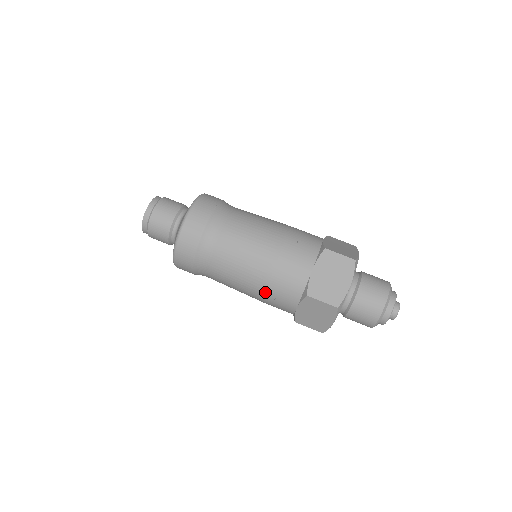
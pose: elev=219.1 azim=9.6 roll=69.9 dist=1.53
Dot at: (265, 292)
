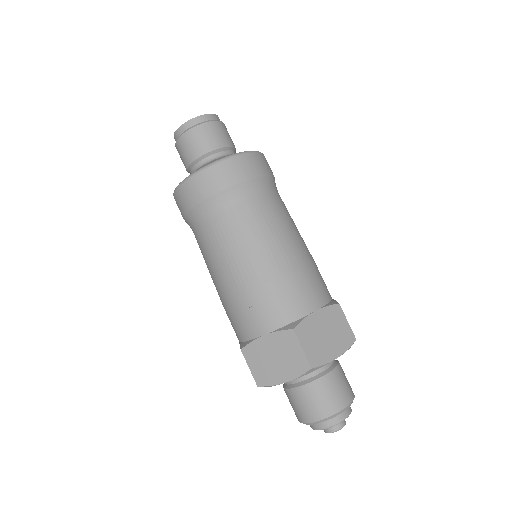
Dot at: (249, 291)
